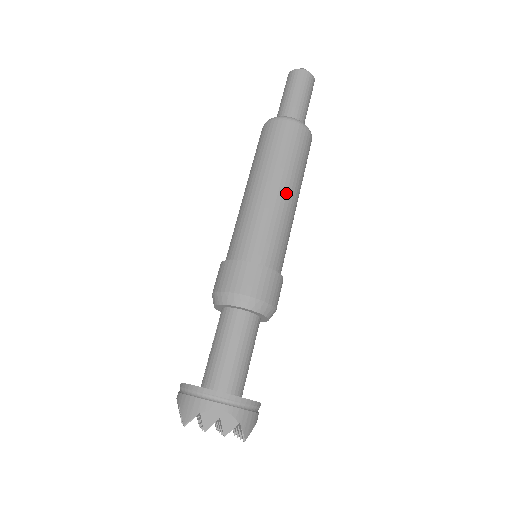
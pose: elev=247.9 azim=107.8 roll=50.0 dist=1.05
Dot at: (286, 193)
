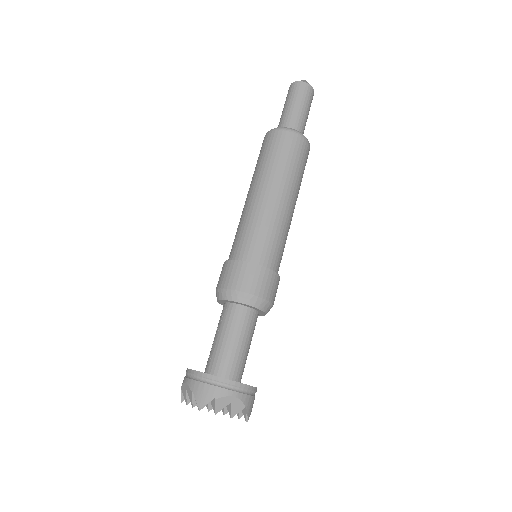
Dot at: (290, 203)
